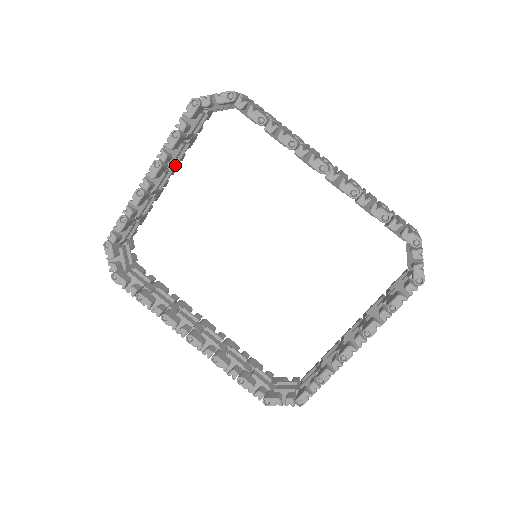
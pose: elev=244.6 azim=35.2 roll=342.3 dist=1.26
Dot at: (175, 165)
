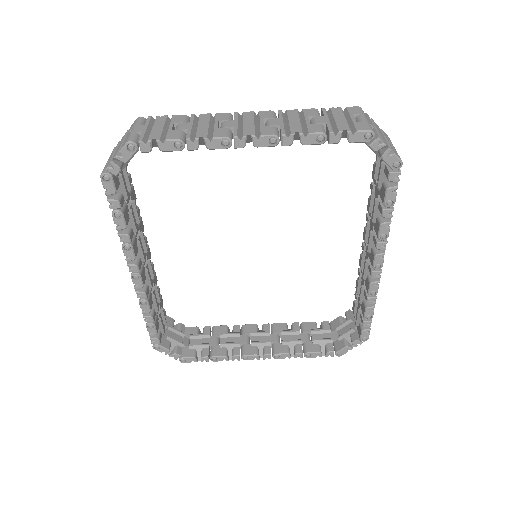
Dot at: occluded
